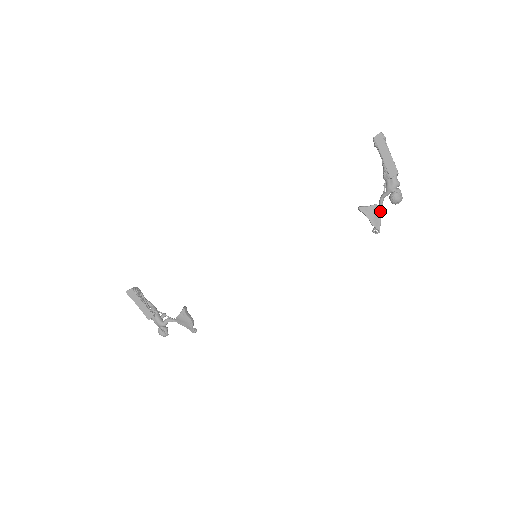
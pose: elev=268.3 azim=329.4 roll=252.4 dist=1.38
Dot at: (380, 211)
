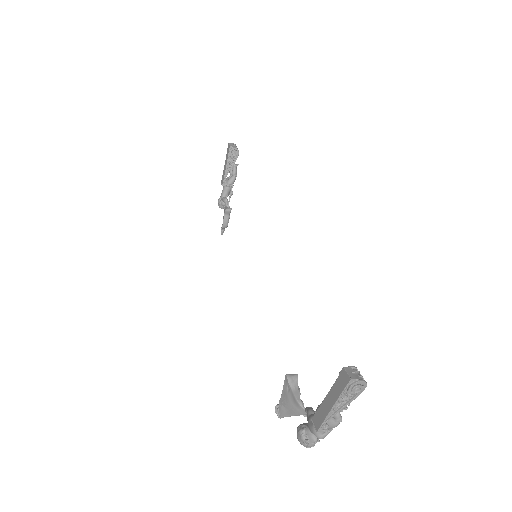
Dot at: (298, 411)
